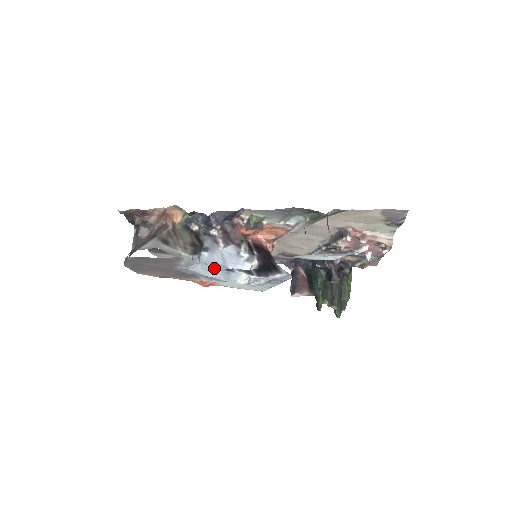
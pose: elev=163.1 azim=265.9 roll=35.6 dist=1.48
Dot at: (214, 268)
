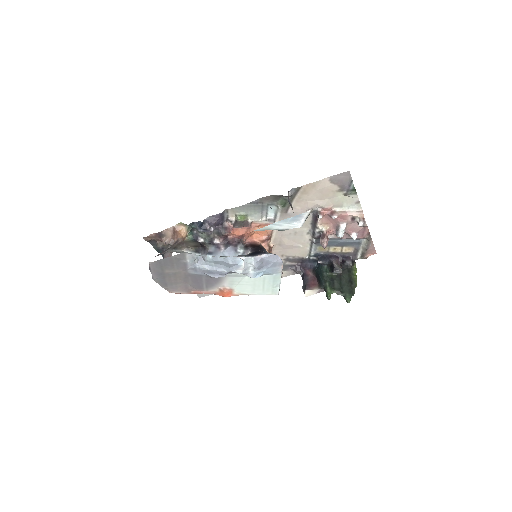
Dot at: (216, 264)
